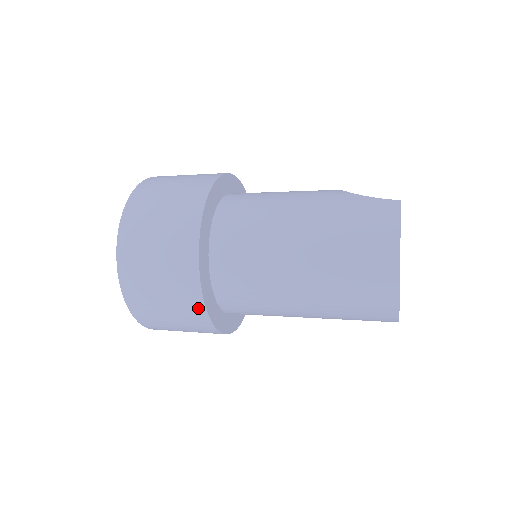
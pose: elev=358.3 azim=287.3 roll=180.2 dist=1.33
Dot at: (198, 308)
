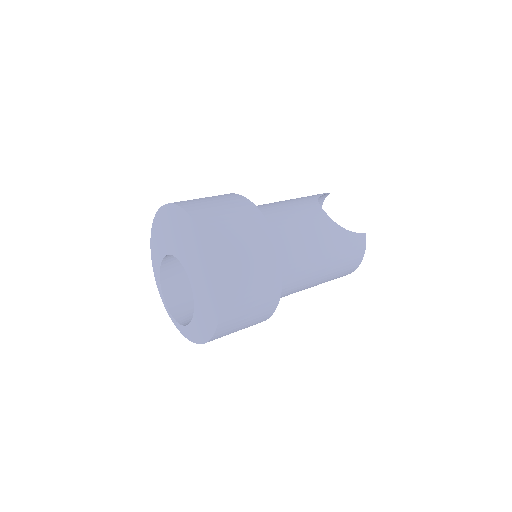
Dot at: occluded
